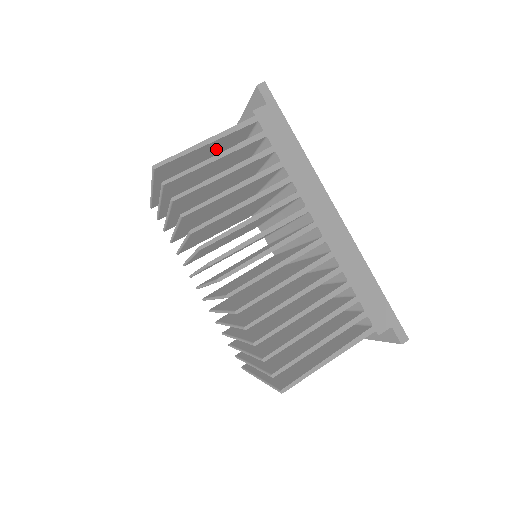
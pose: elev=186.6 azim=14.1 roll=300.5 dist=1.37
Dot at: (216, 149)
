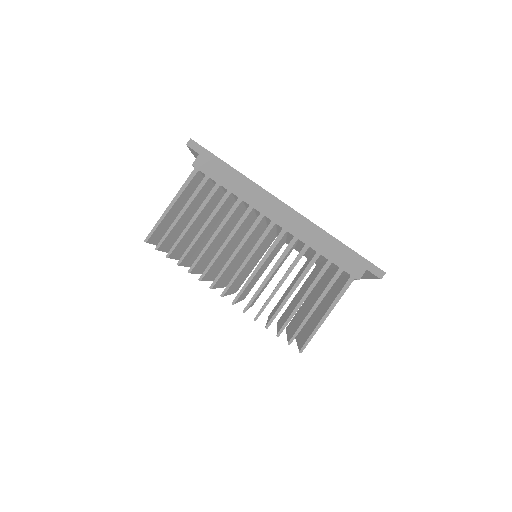
Dot at: (185, 201)
